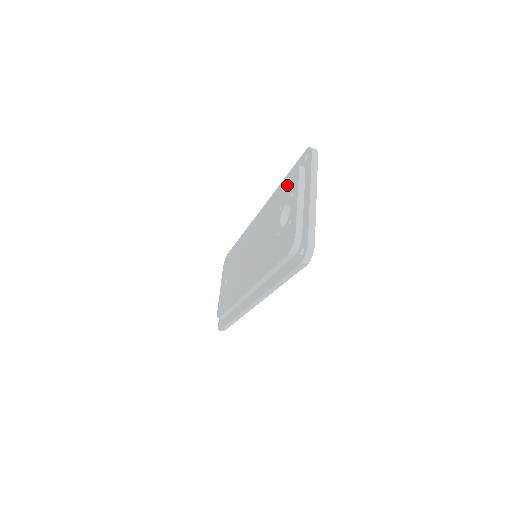
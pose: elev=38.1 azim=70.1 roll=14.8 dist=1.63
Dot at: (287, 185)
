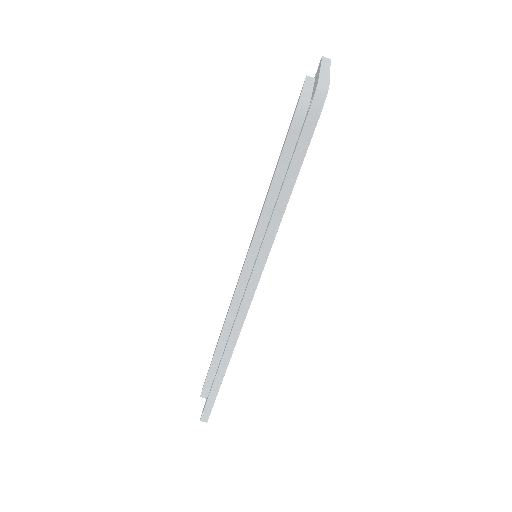
Dot at: occluded
